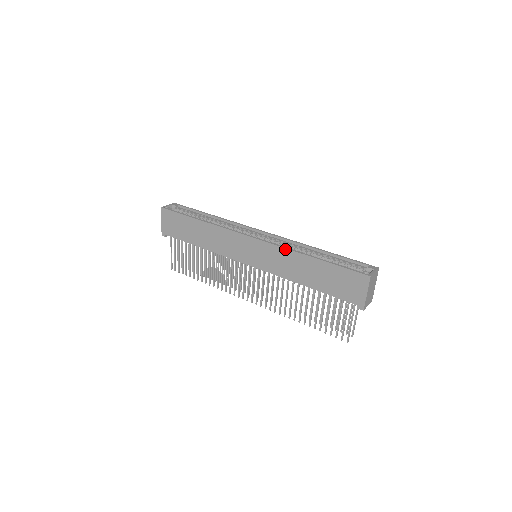
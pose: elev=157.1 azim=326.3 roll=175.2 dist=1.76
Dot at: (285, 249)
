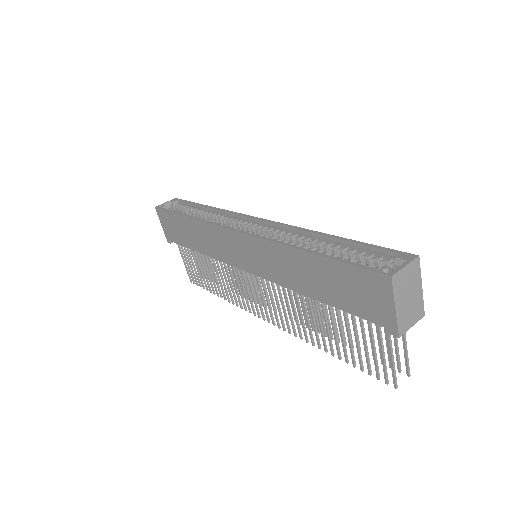
Dot at: (272, 243)
